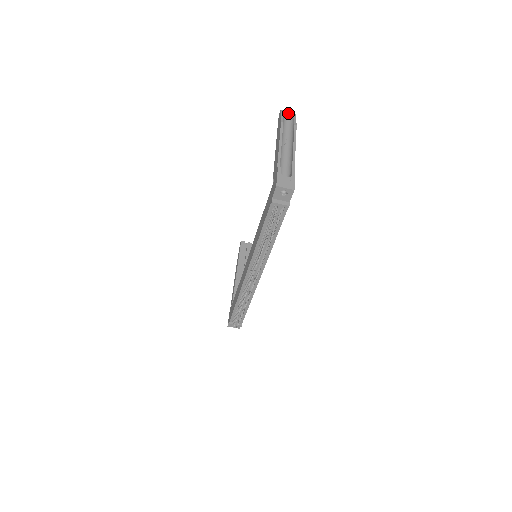
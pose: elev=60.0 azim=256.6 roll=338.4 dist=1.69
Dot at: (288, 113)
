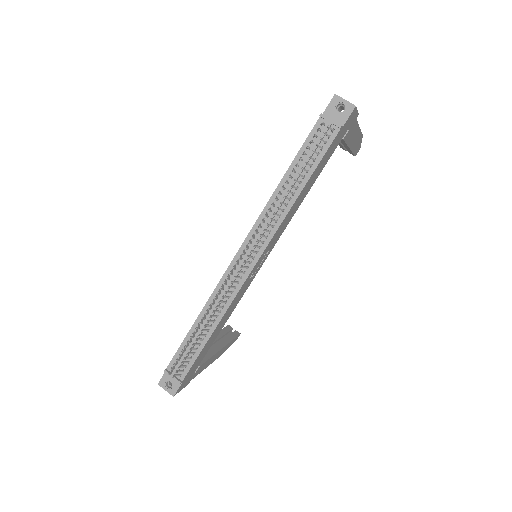
Dot at: occluded
